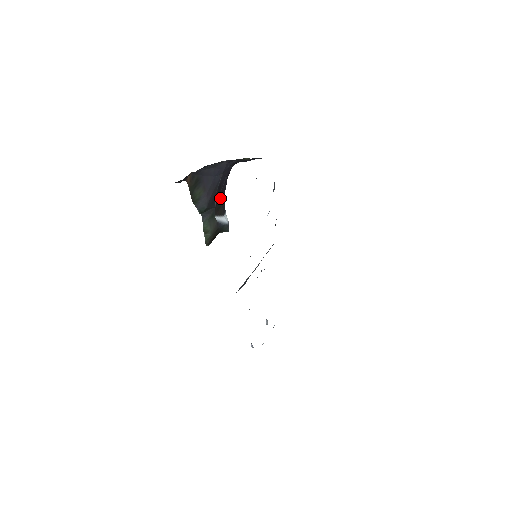
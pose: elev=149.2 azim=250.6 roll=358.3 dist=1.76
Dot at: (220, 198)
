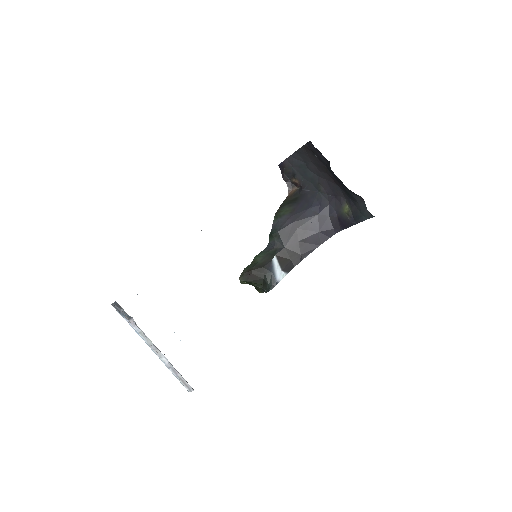
Dot at: (297, 249)
